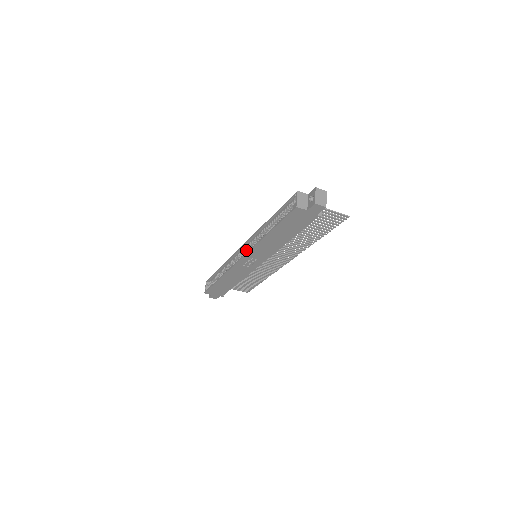
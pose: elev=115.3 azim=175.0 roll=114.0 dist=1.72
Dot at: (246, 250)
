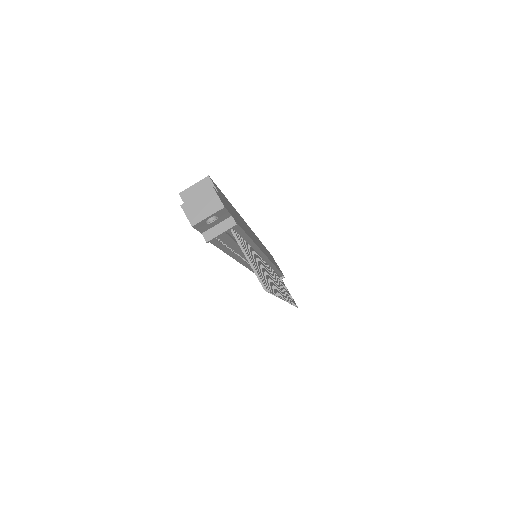
Dot at: occluded
